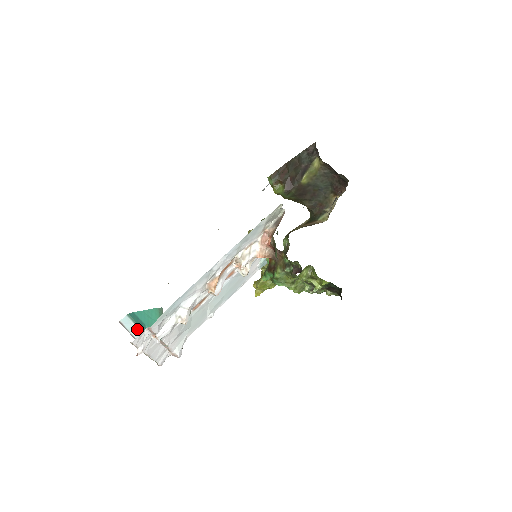
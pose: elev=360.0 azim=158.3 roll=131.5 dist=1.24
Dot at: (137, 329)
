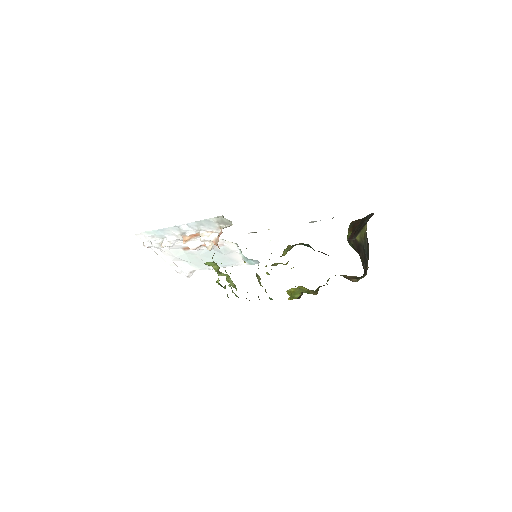
Dot at: occluded
